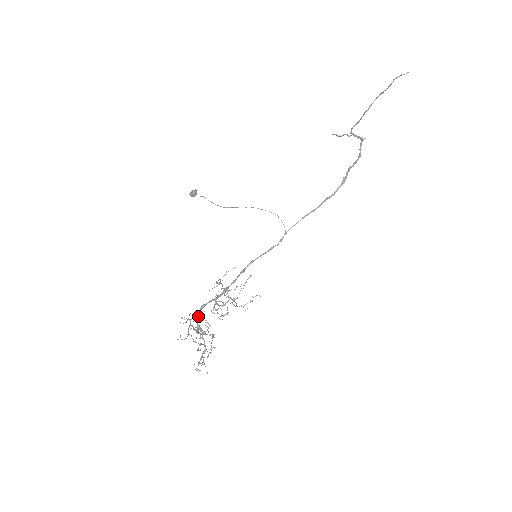
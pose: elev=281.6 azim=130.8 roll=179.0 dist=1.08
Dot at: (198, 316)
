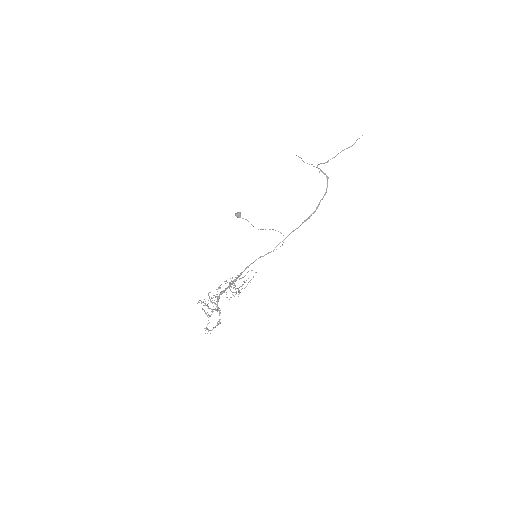
Dot at: occluded
